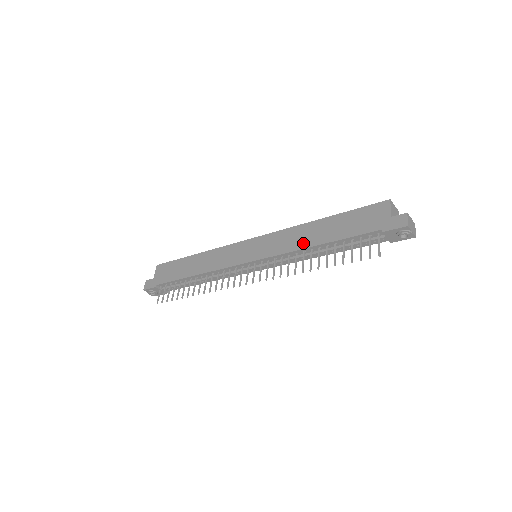
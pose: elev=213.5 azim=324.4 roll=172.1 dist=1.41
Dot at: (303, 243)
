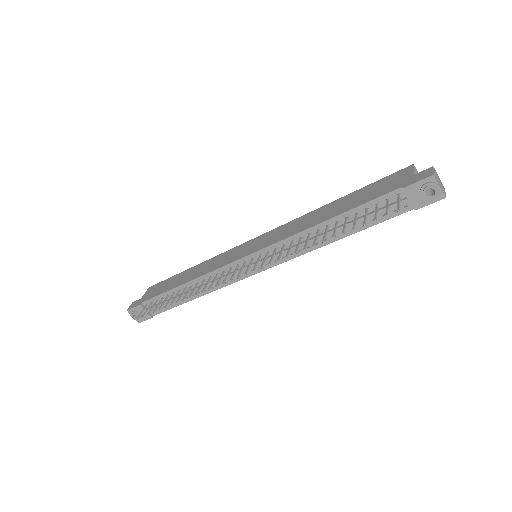
Dot at: (309, 224)
